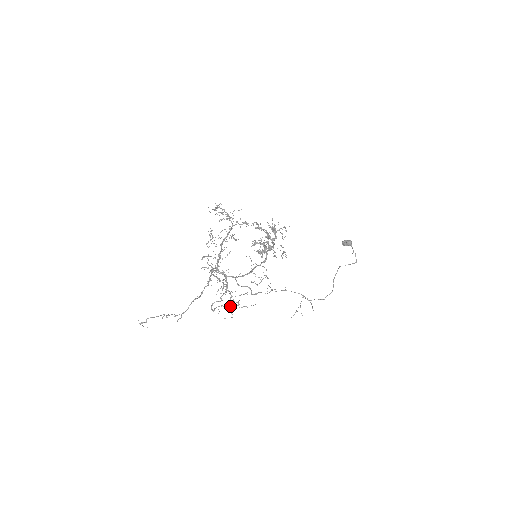
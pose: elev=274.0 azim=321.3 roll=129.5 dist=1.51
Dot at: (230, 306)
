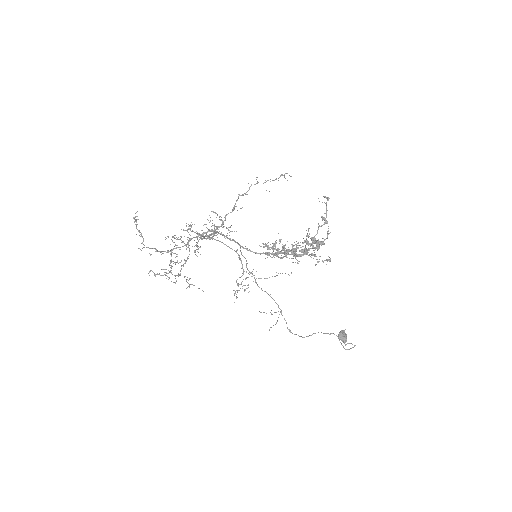
Dot at: occluded
